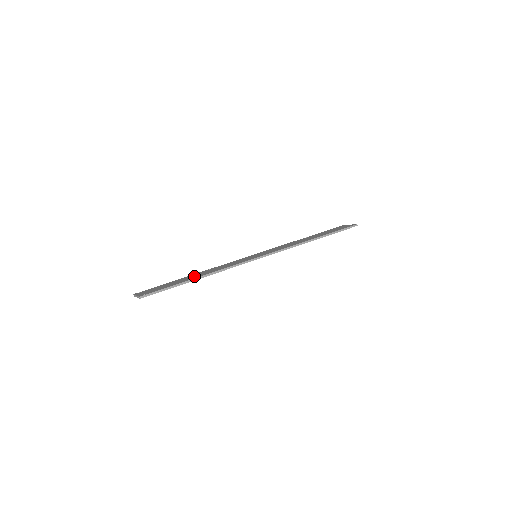
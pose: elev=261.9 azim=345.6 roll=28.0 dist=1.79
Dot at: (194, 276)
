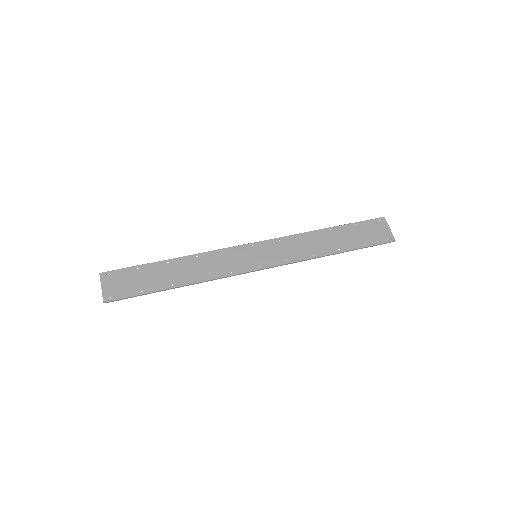
Dot at: (174, 275)
